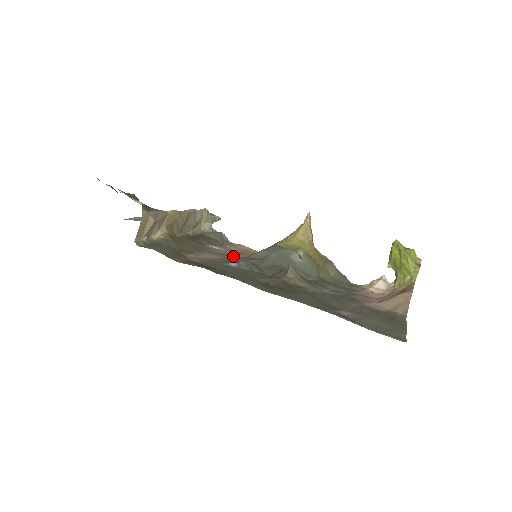
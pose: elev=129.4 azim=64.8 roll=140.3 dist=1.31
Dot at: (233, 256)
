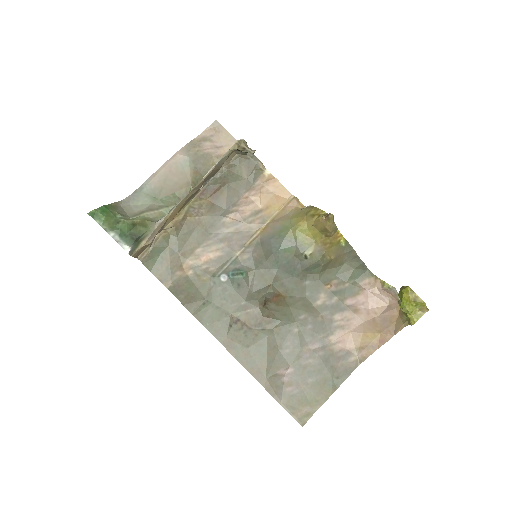
Dot at: (242, 237)
